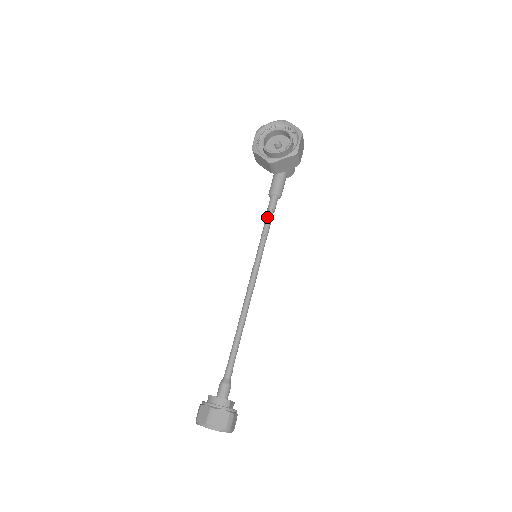
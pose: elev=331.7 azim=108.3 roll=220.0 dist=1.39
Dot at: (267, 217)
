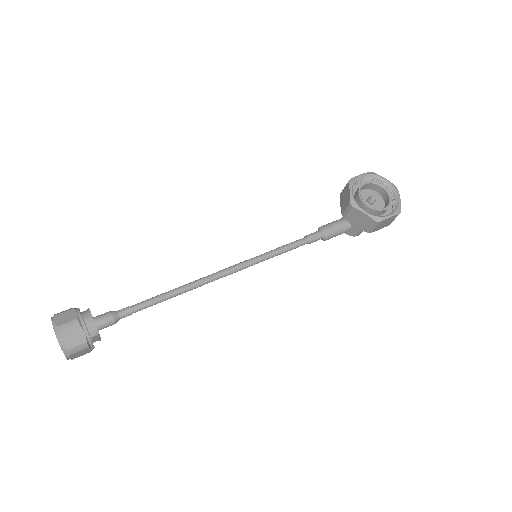
Dot at: (299, 240)
